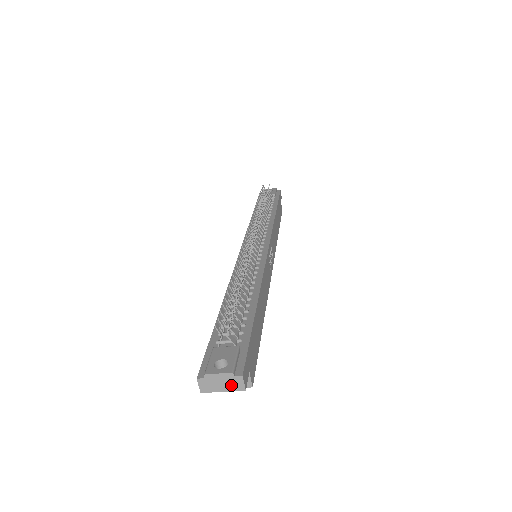
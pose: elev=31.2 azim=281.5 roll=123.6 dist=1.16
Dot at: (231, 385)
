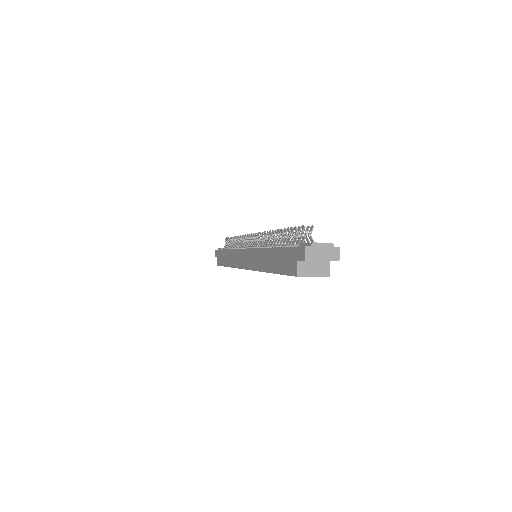
Dot at: (330, 255)
